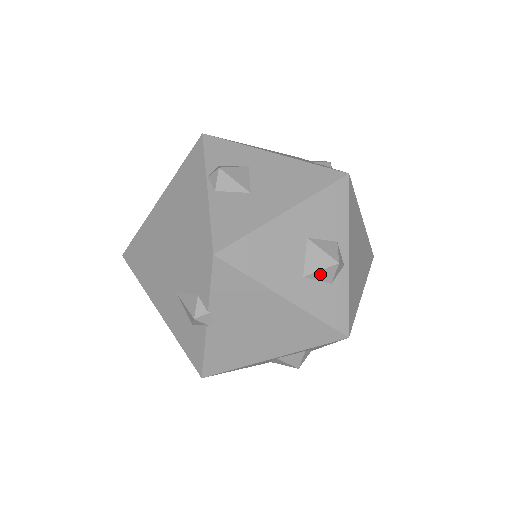
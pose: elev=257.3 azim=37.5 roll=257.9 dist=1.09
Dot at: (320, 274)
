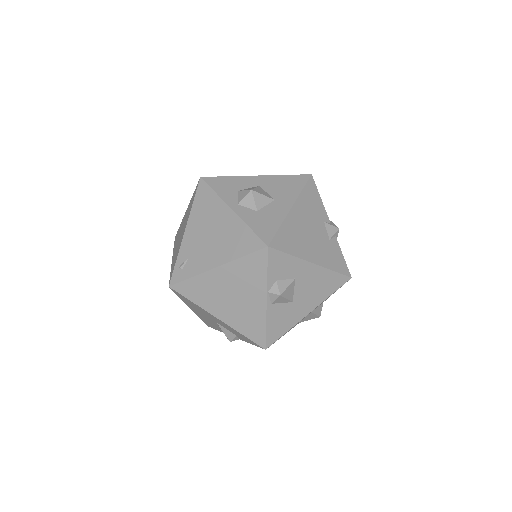
Dot at: (307, 319)
